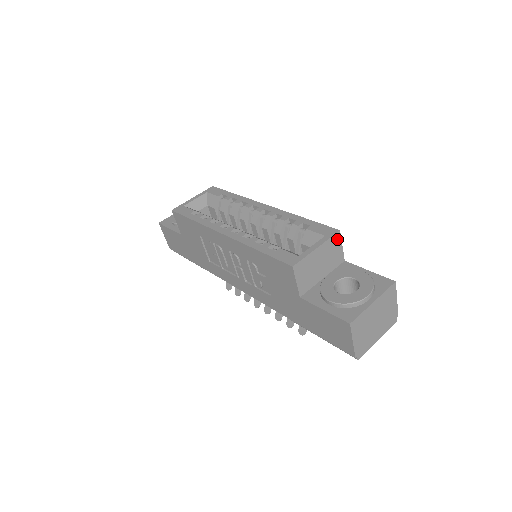
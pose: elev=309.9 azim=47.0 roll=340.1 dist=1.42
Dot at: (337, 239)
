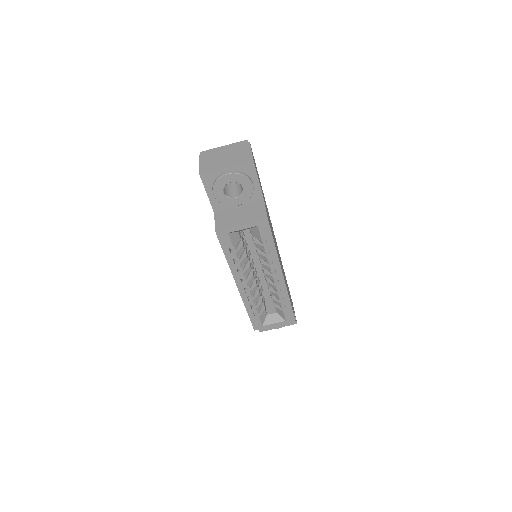
Dot at: occluded
